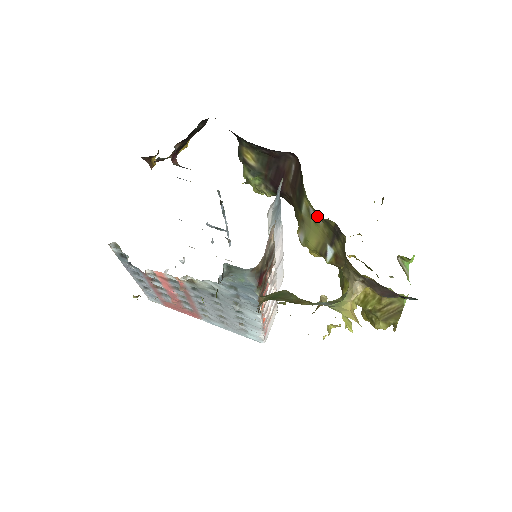
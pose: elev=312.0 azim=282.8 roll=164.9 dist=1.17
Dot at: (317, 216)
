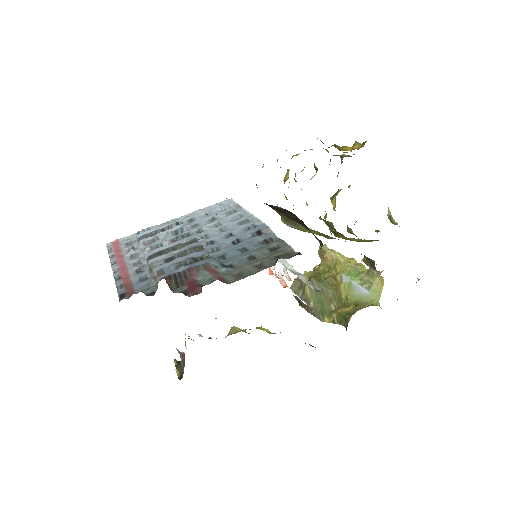
Dot at: occluded
